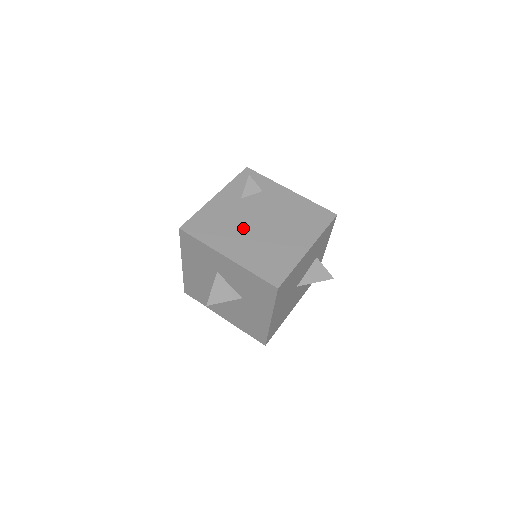
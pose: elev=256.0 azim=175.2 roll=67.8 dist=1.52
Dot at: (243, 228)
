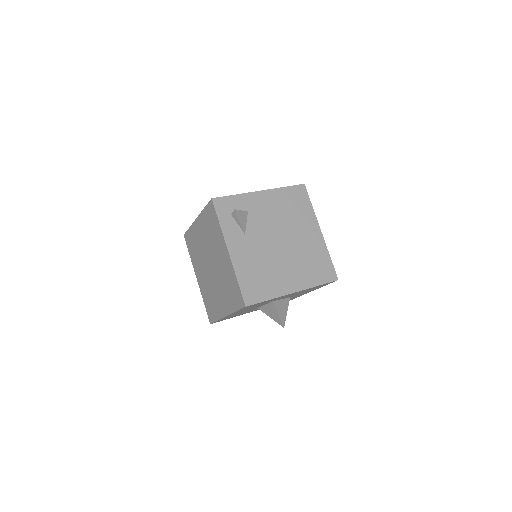
Dot at: (276, 259)
